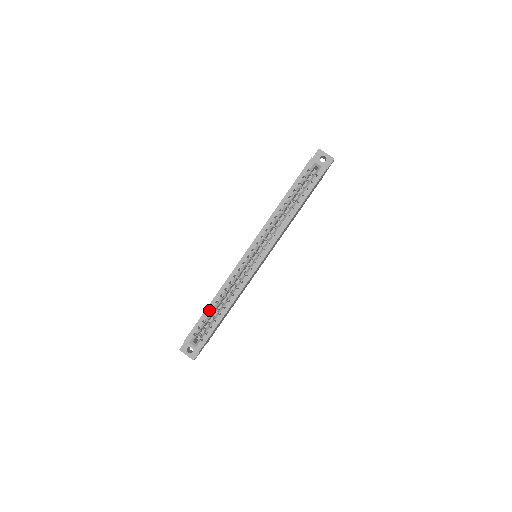
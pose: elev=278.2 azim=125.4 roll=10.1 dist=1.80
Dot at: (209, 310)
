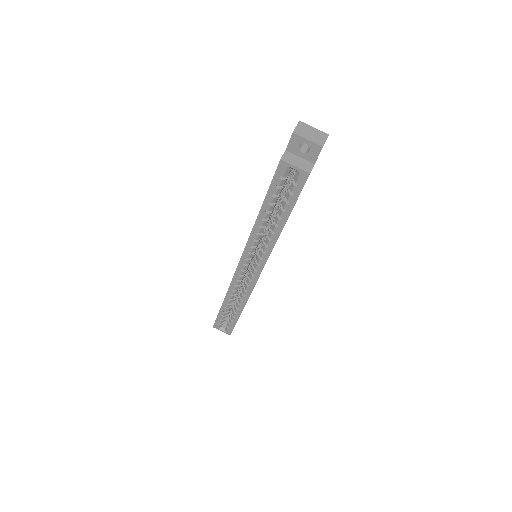
Dot at: (224, 309)
